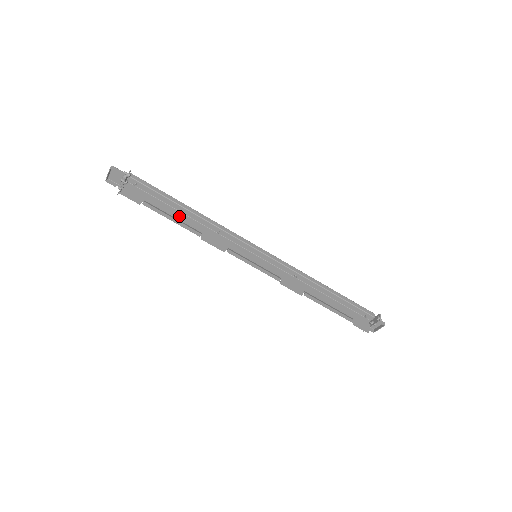
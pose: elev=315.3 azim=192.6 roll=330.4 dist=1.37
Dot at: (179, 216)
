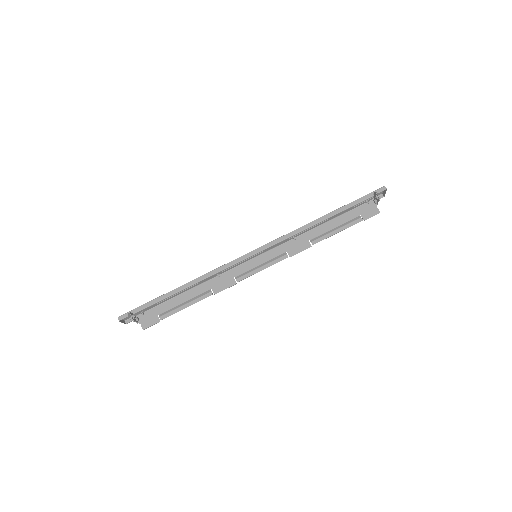
Dot at: (187, 297)
